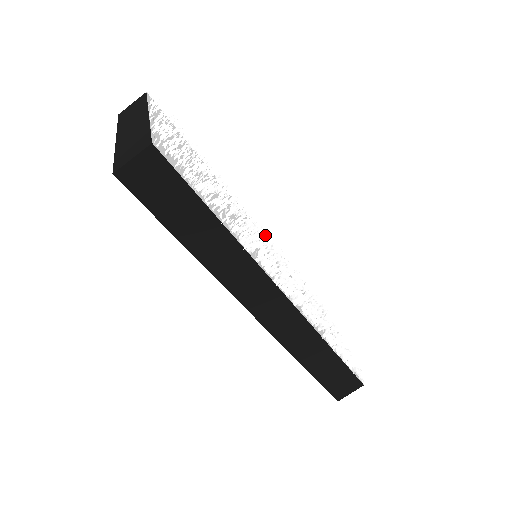
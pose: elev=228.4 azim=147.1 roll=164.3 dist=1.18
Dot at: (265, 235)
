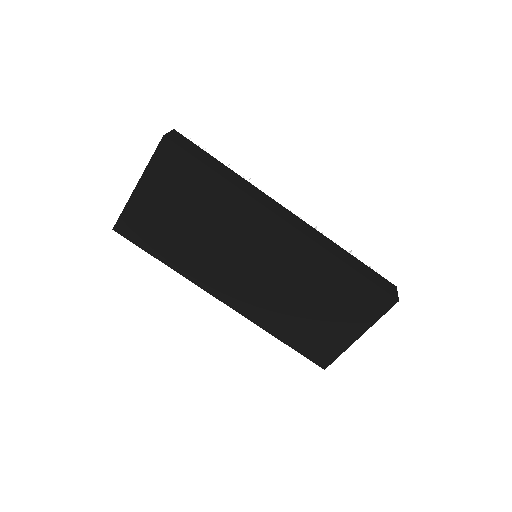
Dot at: occluded
